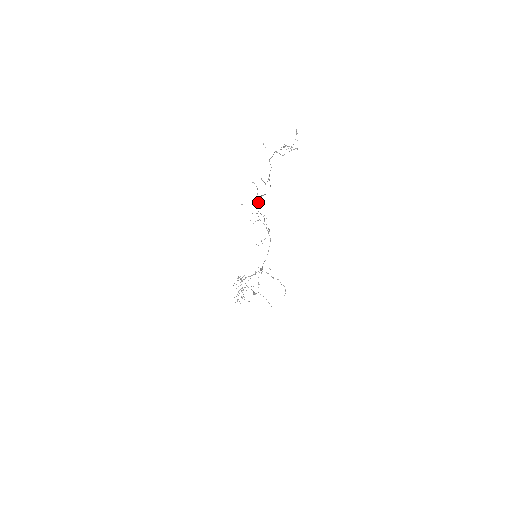
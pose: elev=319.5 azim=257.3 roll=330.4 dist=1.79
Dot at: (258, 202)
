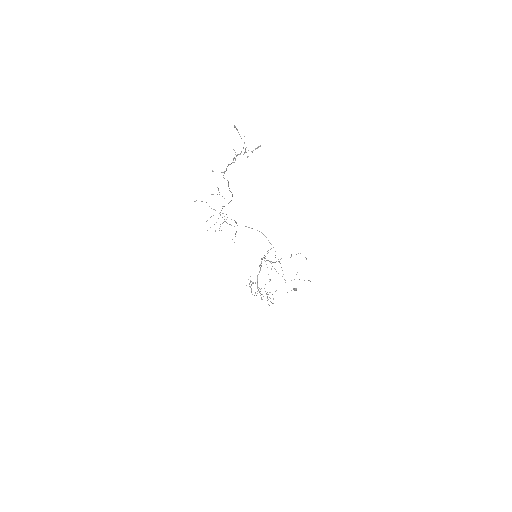
Dot at: occluded
